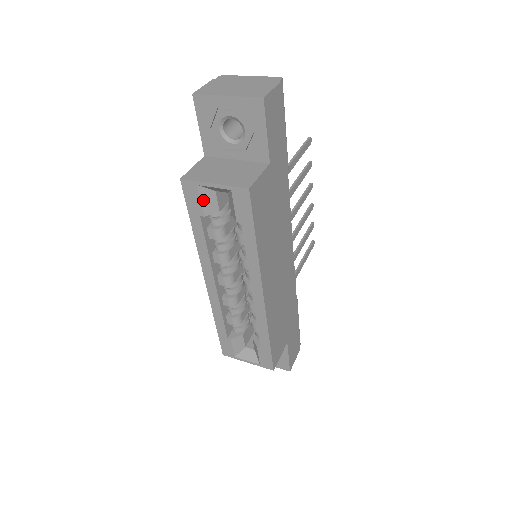
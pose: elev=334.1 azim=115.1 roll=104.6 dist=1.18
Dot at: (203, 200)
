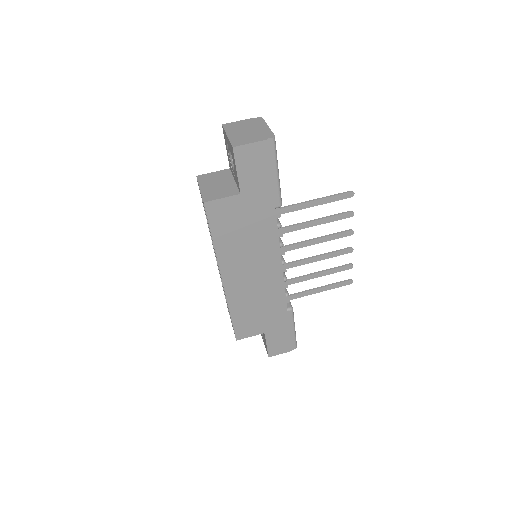
Dot at: occluded
